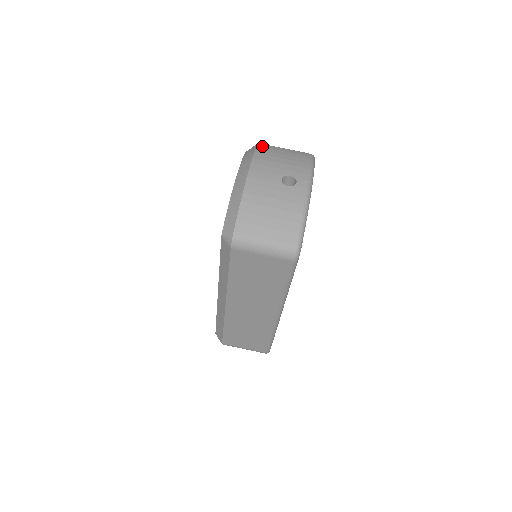
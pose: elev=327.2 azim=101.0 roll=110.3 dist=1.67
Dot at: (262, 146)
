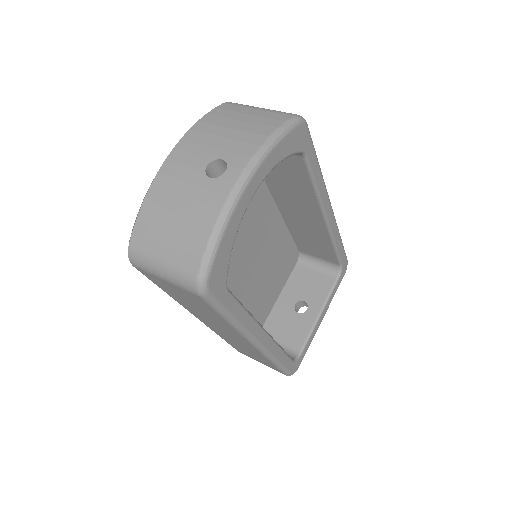
Dot at: (222, 107)
